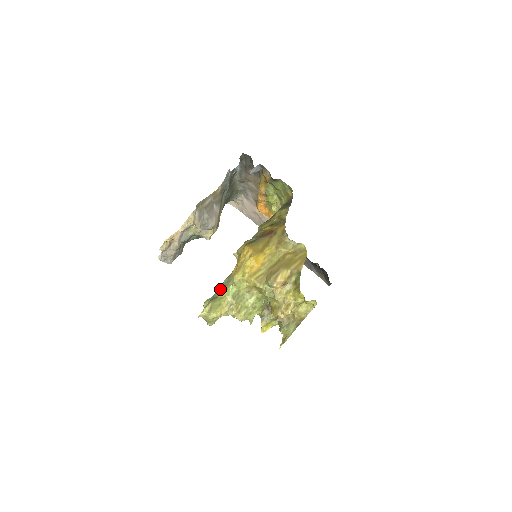
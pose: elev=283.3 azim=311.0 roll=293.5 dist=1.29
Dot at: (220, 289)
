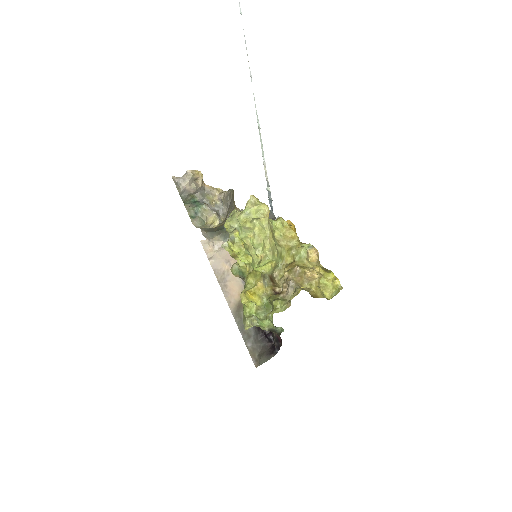
Dot at: occluded
